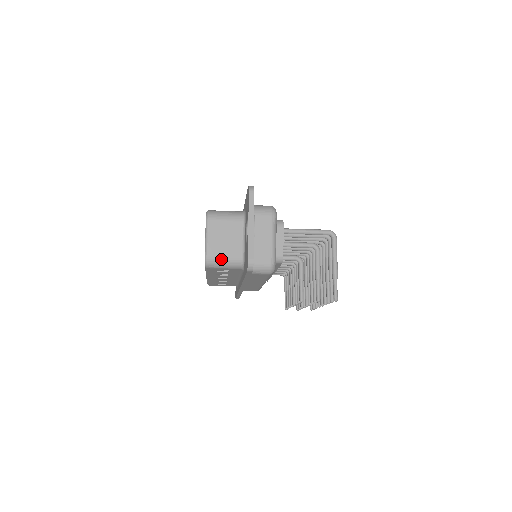
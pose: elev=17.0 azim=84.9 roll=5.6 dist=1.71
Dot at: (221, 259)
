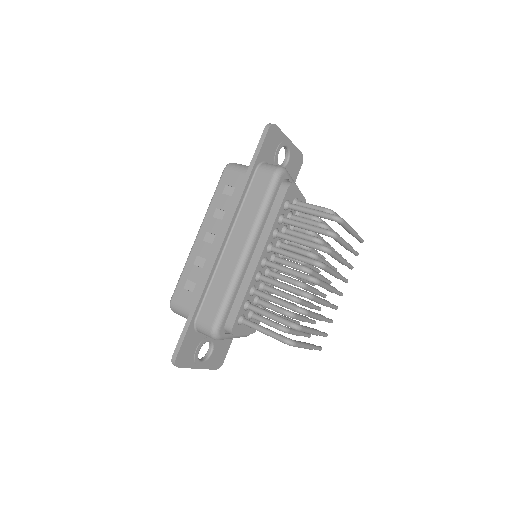
Dot at: occluded
